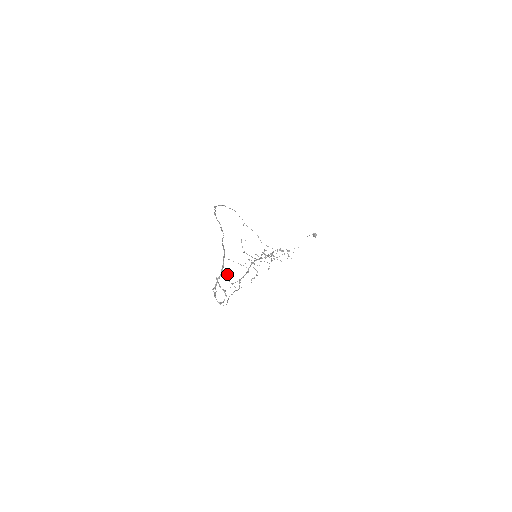
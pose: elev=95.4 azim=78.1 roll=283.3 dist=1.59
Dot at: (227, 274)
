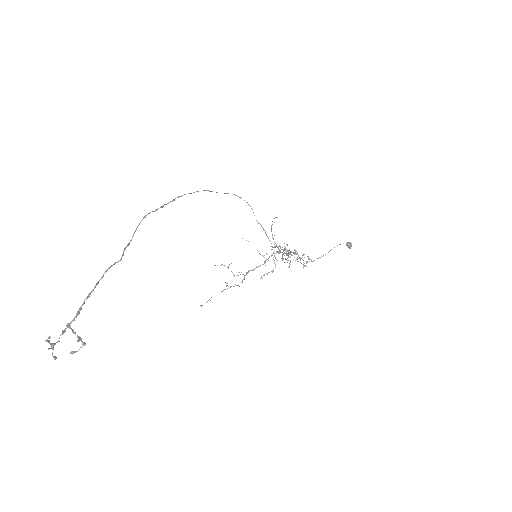
Dot at: (231, 263)
